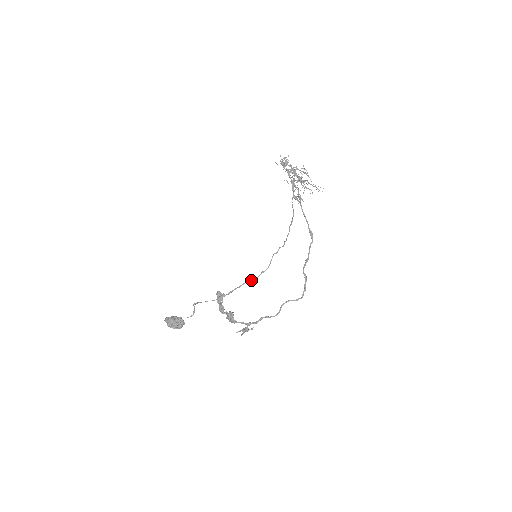
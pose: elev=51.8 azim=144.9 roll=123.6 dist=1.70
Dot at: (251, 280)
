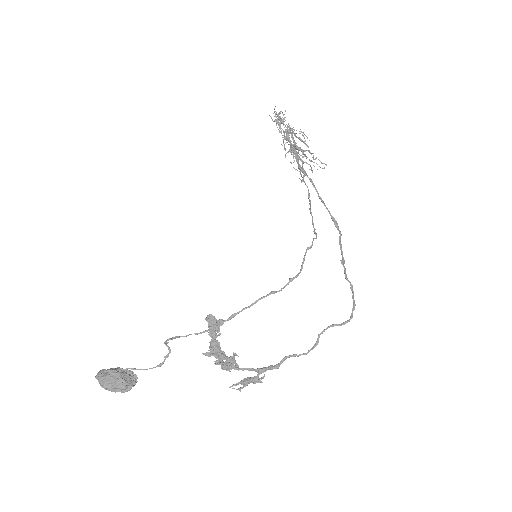
Dot at: (272, 293)
